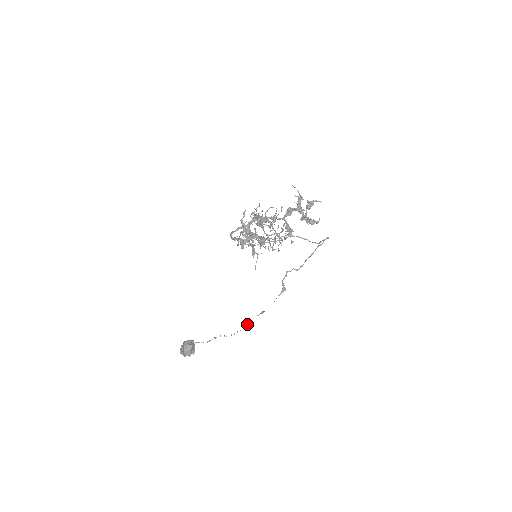
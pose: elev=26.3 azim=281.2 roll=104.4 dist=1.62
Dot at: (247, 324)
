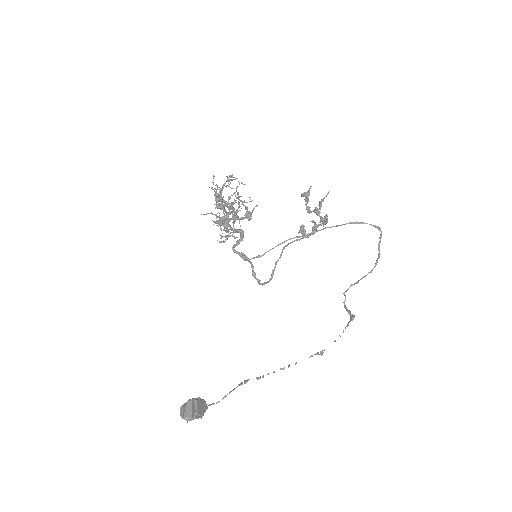
Dot at: (288, 365)
